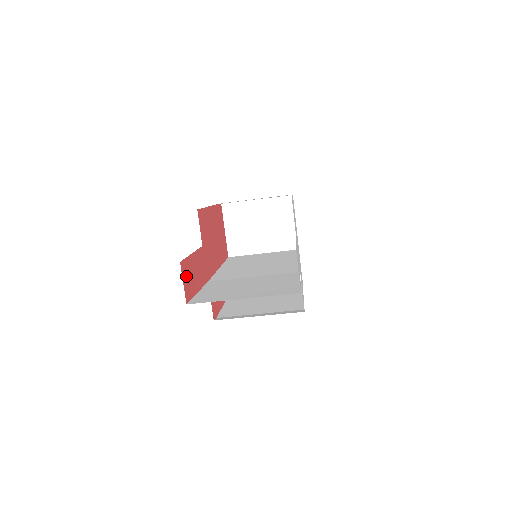
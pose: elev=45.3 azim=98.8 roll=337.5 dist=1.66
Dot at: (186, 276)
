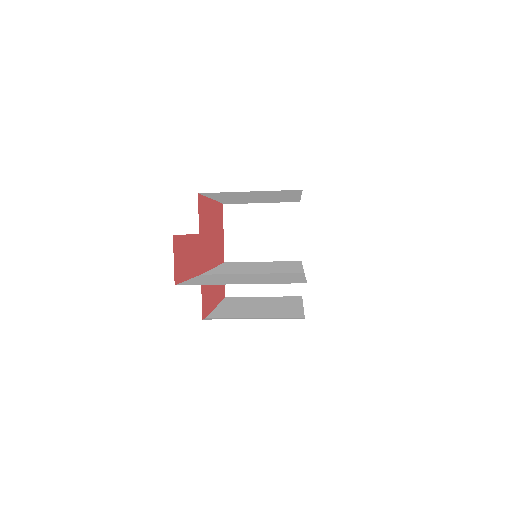
Dot at: (178, 255)
